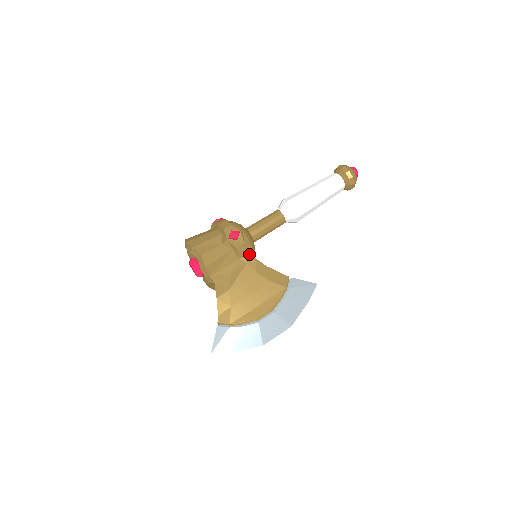
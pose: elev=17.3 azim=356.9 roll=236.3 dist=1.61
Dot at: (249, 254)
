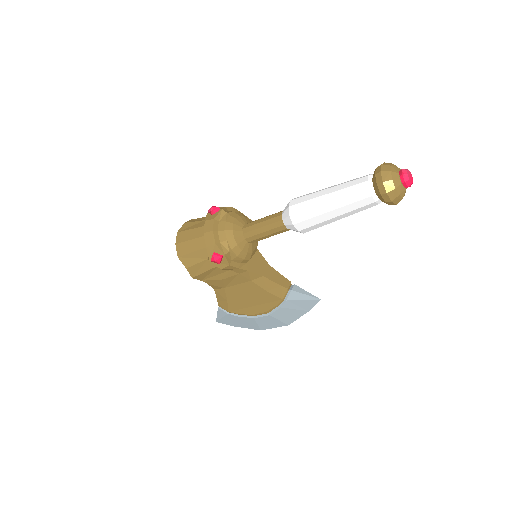
Dot at: (240, 268)
